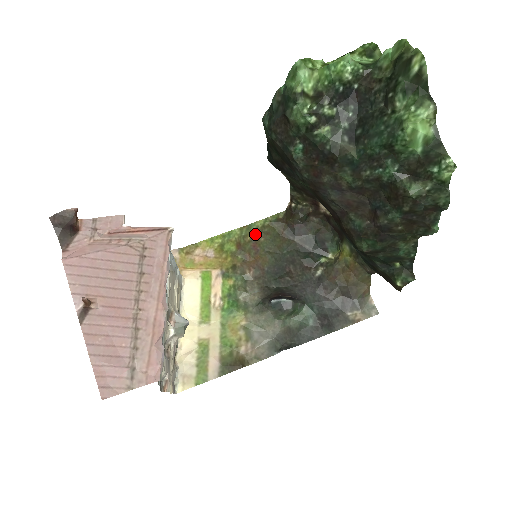
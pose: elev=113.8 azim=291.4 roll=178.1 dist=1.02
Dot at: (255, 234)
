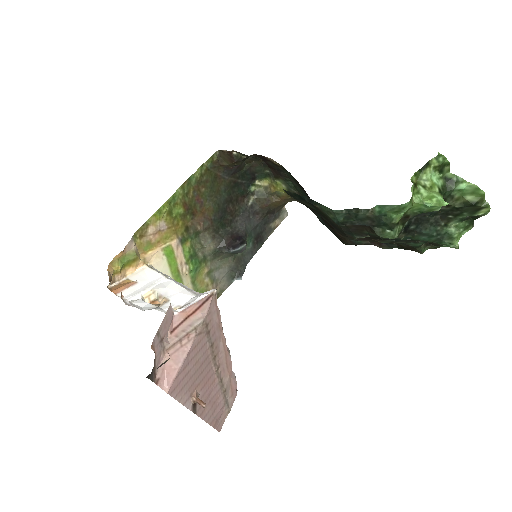
Dot at: (196, 187)
